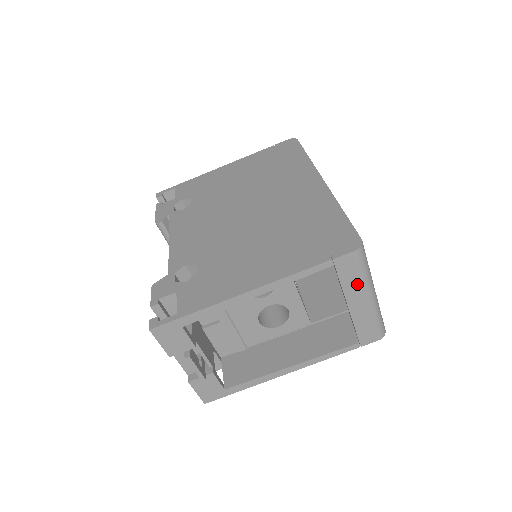
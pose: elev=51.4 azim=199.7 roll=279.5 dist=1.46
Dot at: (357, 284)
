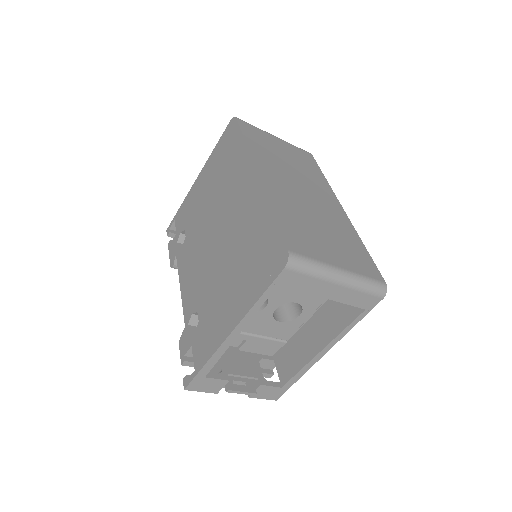
Dot at: (315, 283)
